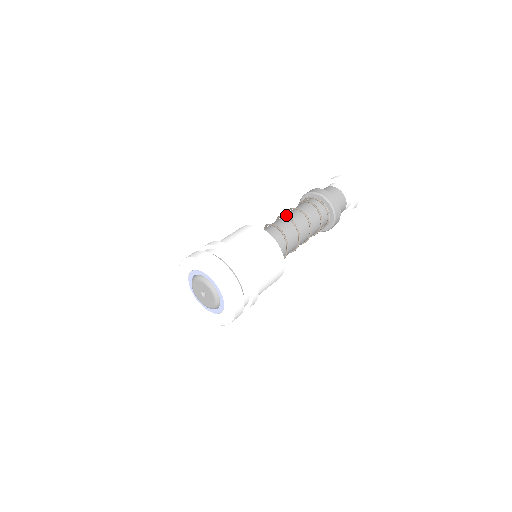
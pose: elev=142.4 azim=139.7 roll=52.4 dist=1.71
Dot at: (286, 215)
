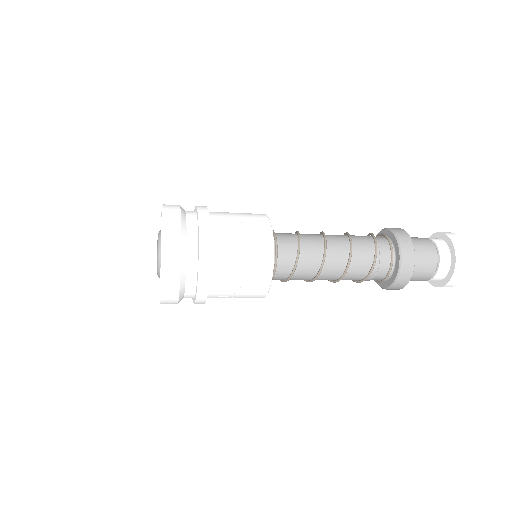
Dot at: occluded
